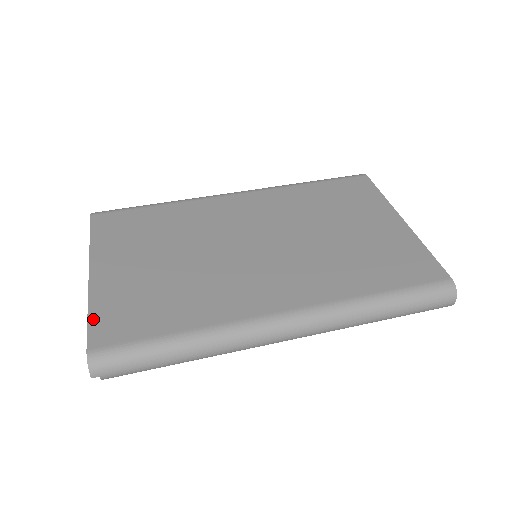
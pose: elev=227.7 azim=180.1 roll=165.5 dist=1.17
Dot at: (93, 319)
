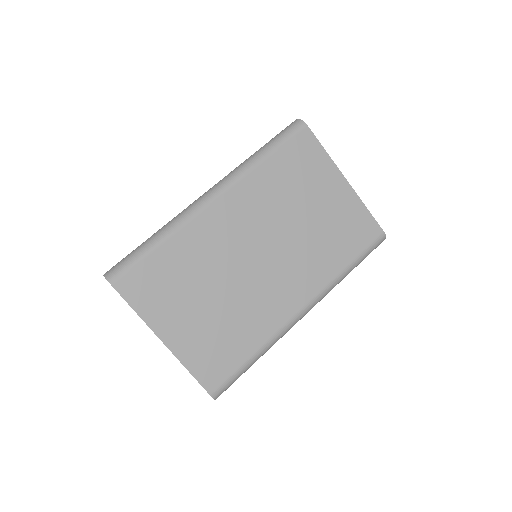
Dot at: (196, 374)
